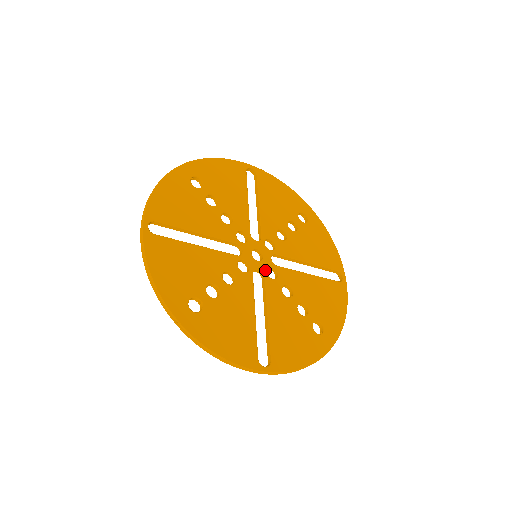
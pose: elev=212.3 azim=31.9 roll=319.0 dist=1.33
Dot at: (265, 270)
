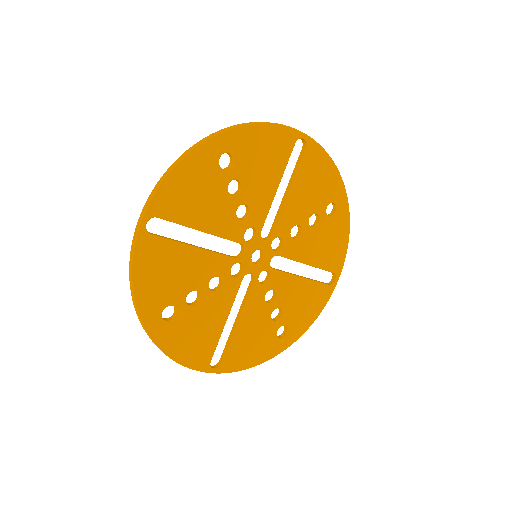
Dot at: (258, 274)
